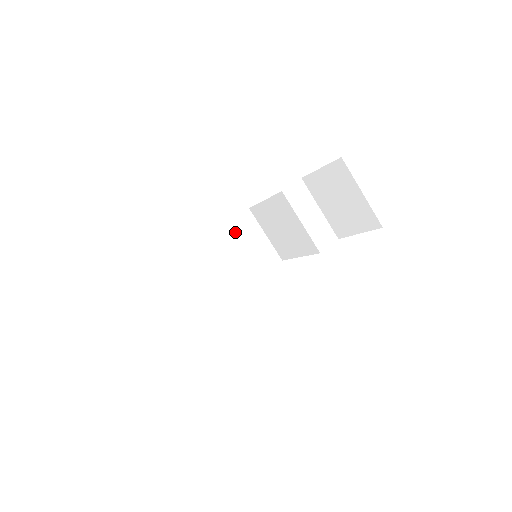
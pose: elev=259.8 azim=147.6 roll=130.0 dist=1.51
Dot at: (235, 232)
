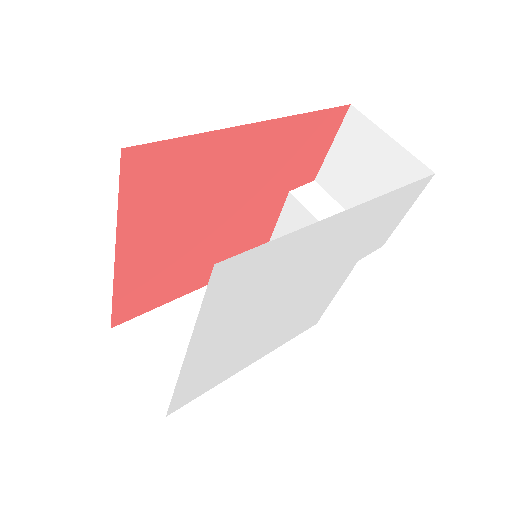
Dot at: occluded
